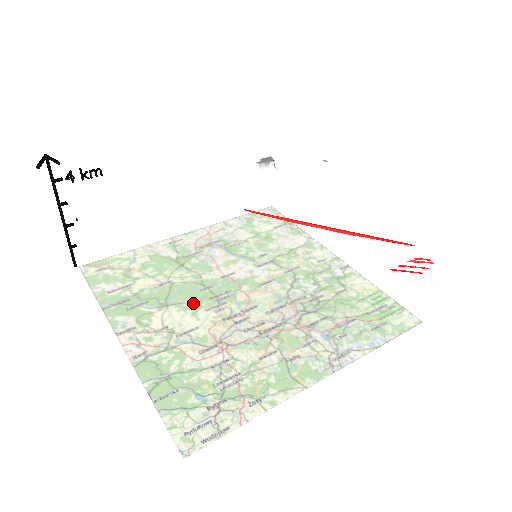
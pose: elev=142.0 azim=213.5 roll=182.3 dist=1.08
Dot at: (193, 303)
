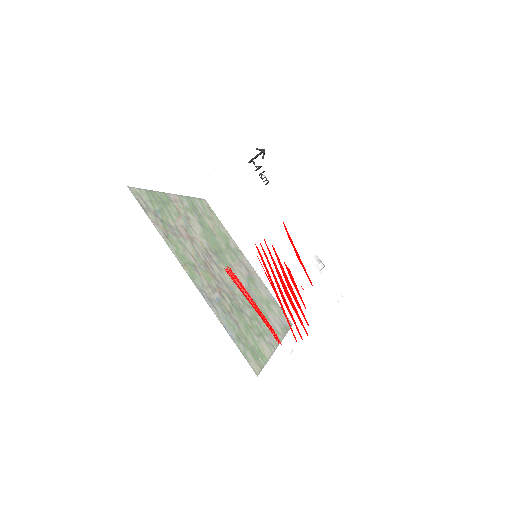
Dot at: (223, 163)
